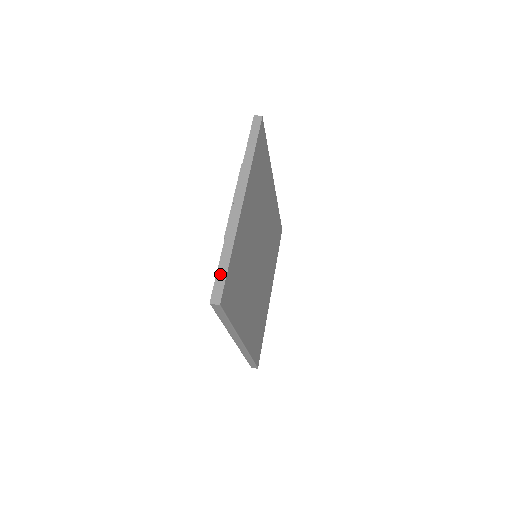
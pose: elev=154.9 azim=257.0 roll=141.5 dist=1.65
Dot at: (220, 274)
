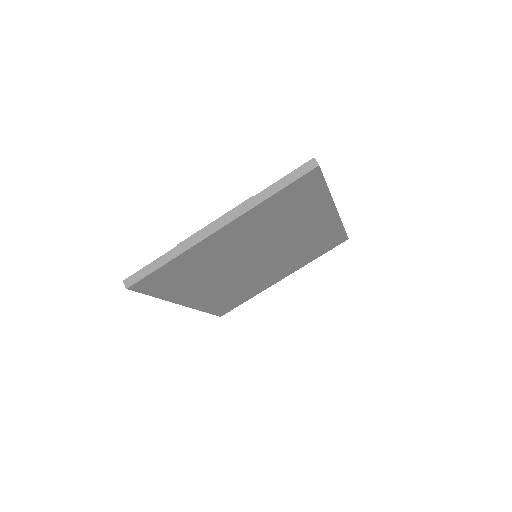
Dot at: (148, 268)
